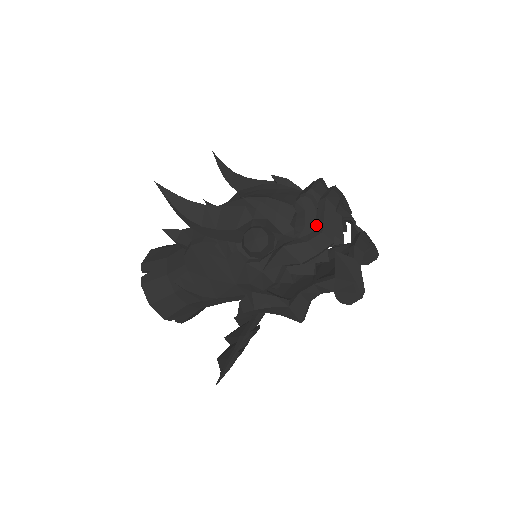
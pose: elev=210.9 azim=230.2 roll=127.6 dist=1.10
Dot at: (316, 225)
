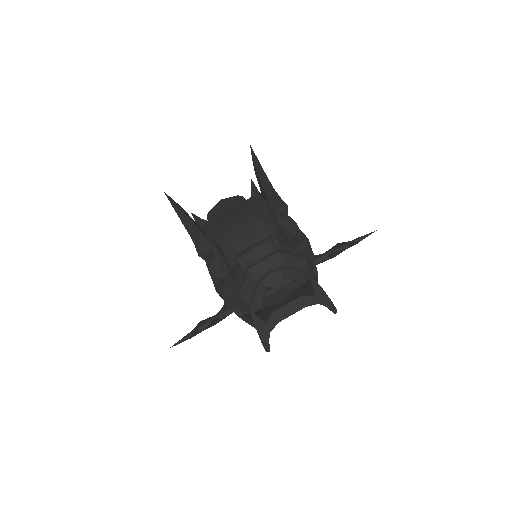
Dot at: (240, 286)
